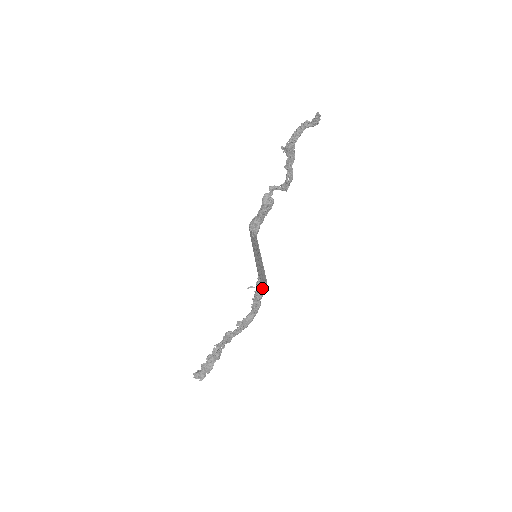
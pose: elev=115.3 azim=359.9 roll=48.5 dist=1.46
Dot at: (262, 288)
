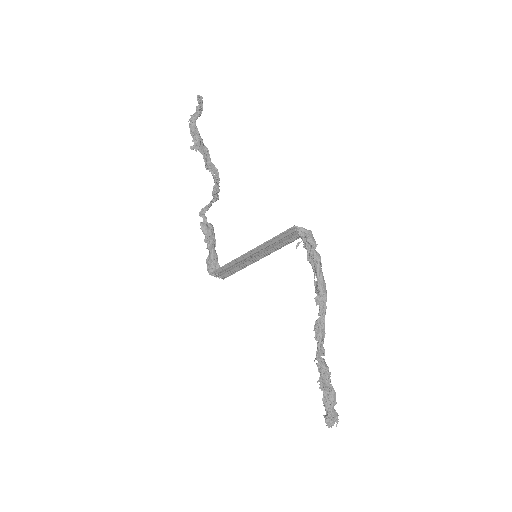
Dot at: (309, 231)
